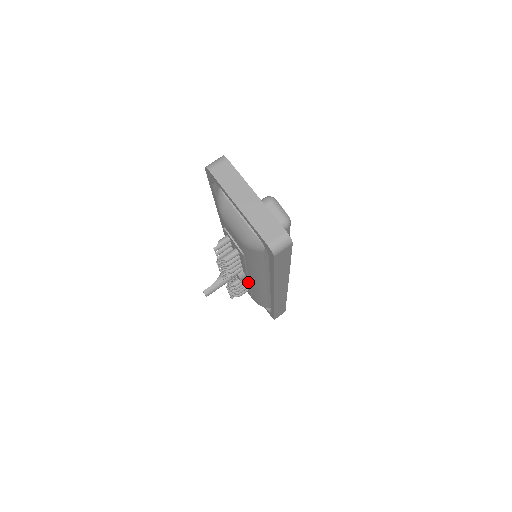
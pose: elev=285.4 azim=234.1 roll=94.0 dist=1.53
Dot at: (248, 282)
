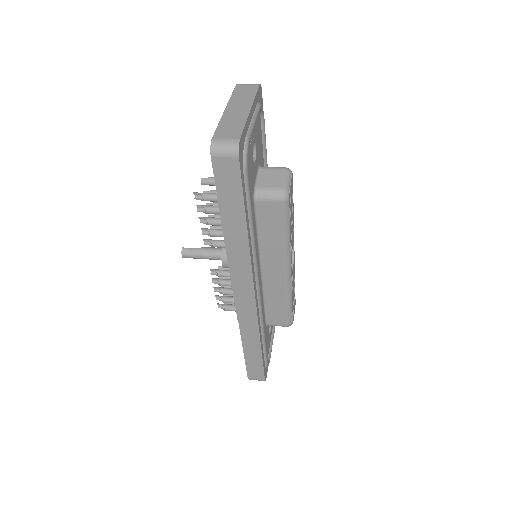
Dot at: (230, 277)
